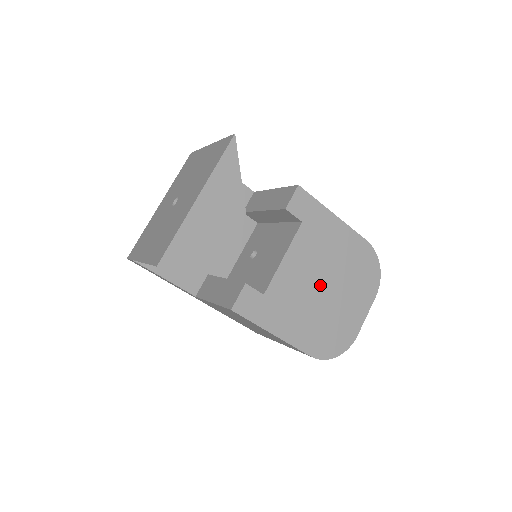
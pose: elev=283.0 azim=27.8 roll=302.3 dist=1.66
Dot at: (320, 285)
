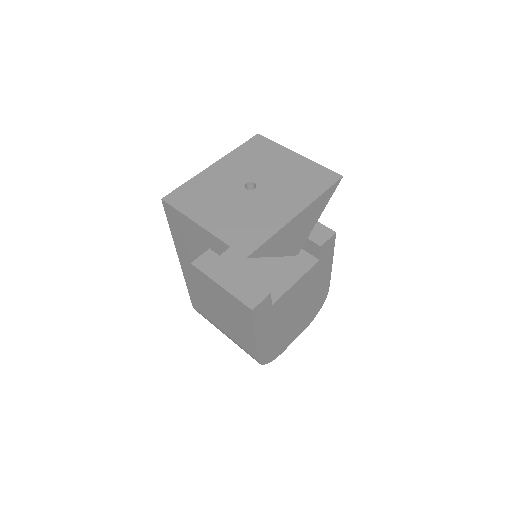
Dot at: (295, 309)
